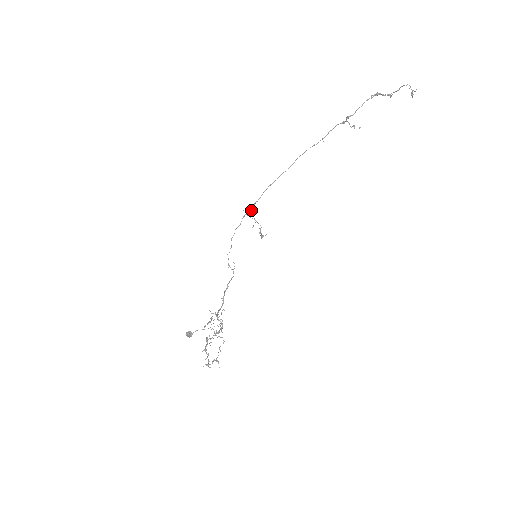
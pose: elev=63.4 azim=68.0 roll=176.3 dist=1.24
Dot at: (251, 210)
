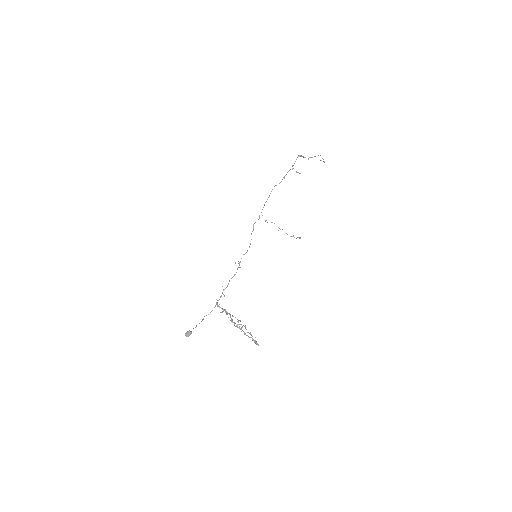
Dot at: occluded
